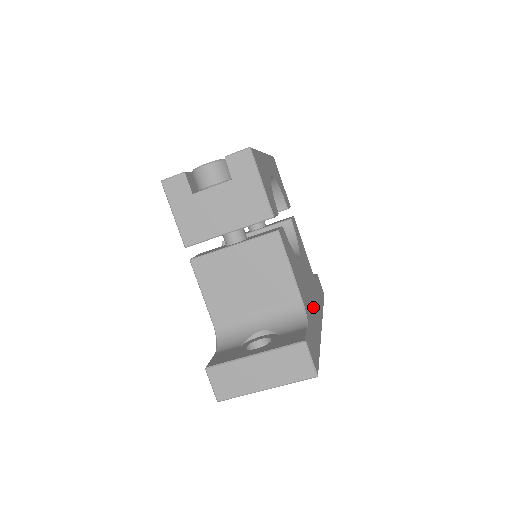
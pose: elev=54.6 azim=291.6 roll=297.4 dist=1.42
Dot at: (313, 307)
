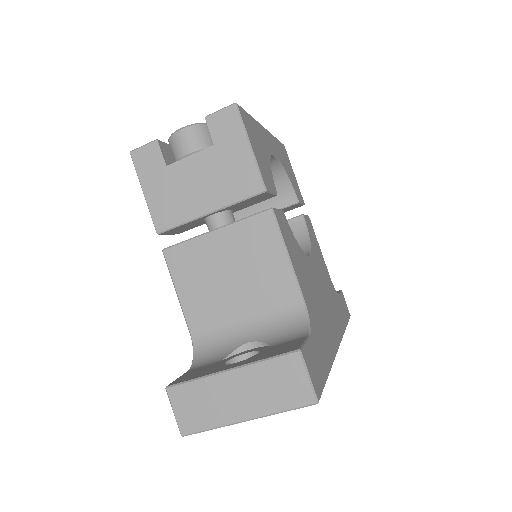
Dot at: (326, 319)
